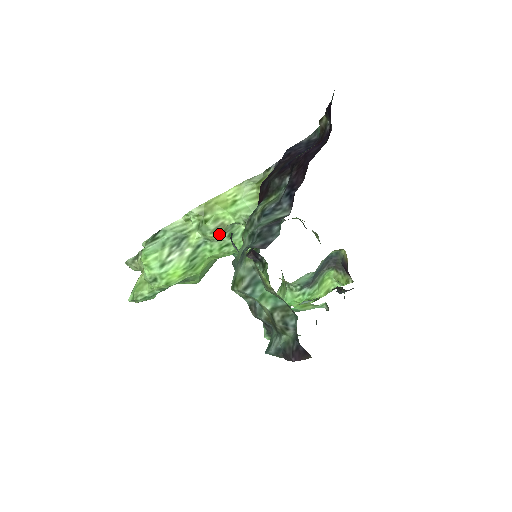
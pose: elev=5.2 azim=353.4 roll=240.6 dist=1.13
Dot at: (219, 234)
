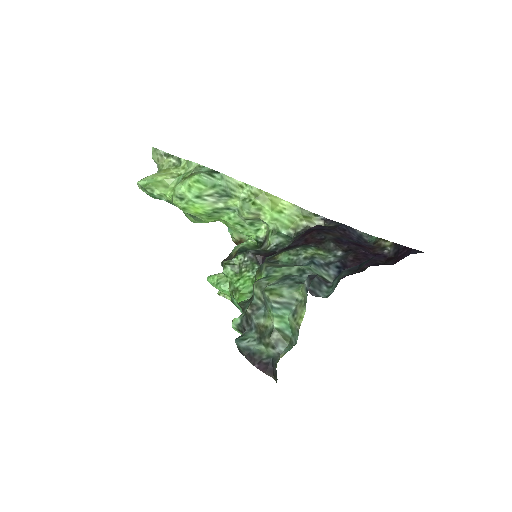
Dot at: (249, 217)
